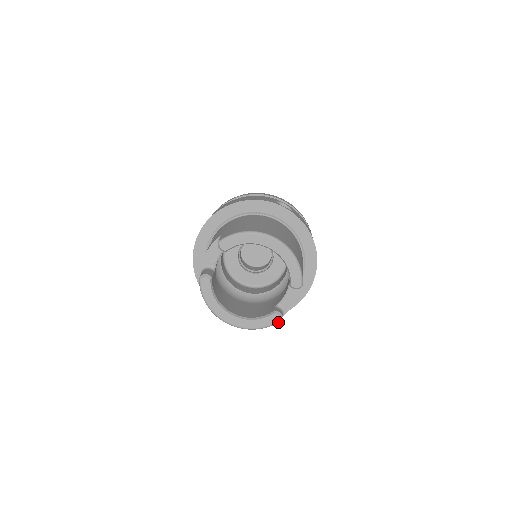
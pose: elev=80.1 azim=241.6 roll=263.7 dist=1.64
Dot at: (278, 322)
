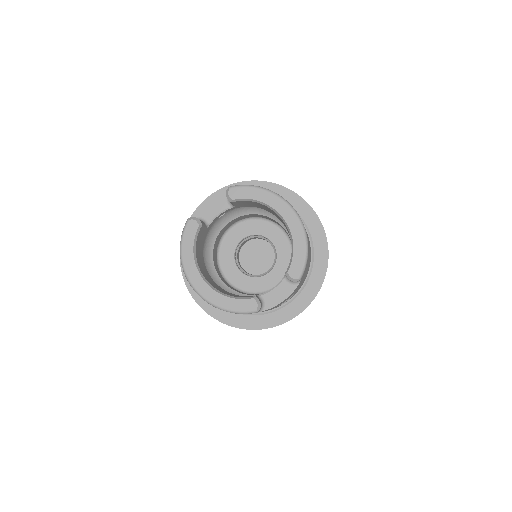
Dot at: (252, 312)
